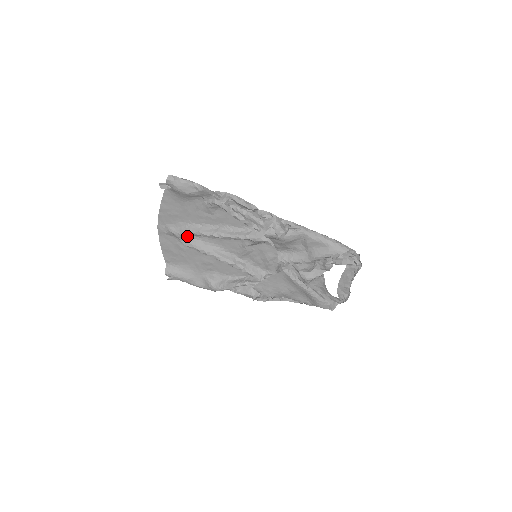
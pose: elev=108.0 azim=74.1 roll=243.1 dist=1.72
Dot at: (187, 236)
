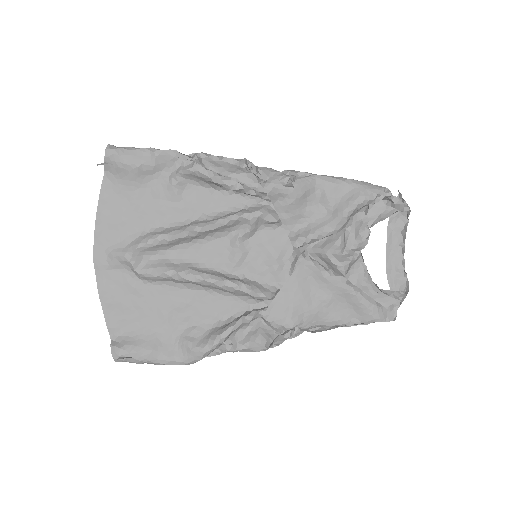
Dot at: (143, 257)
